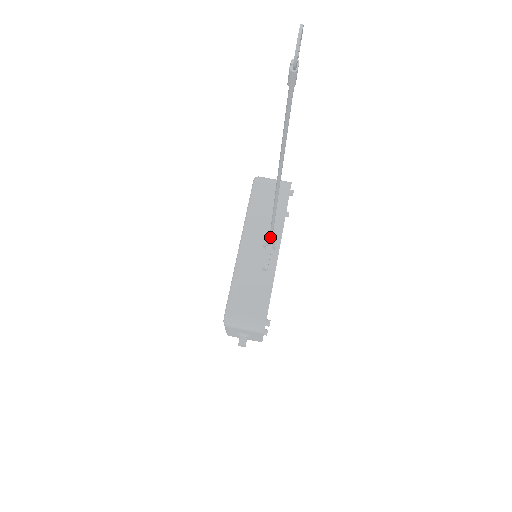
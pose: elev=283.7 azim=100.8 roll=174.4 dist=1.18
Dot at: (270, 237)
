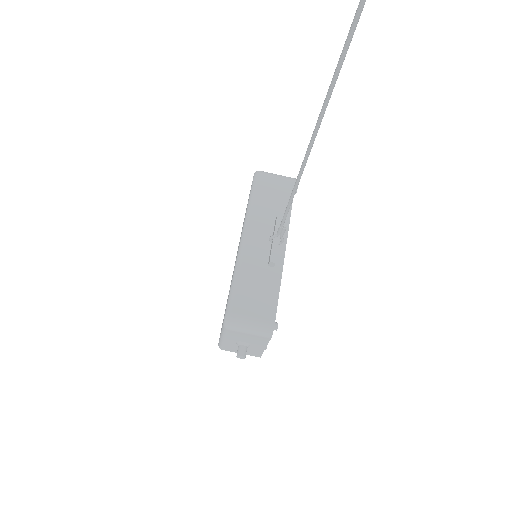
Dot at: (281, 224)
